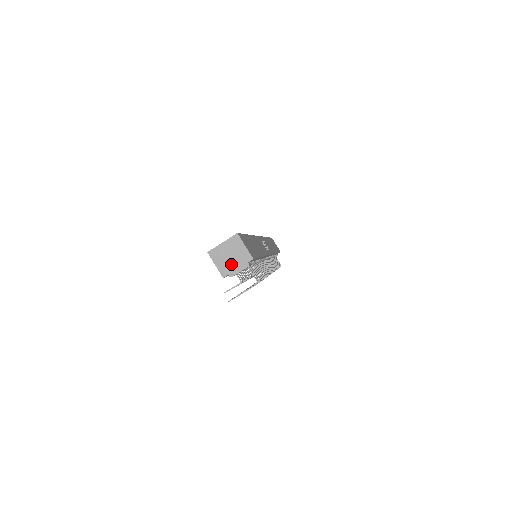
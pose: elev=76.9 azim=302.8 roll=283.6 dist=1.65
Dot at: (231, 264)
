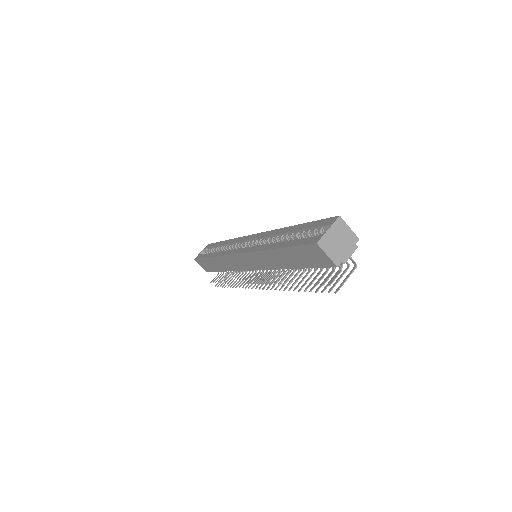
Dot at: (341, 250)
